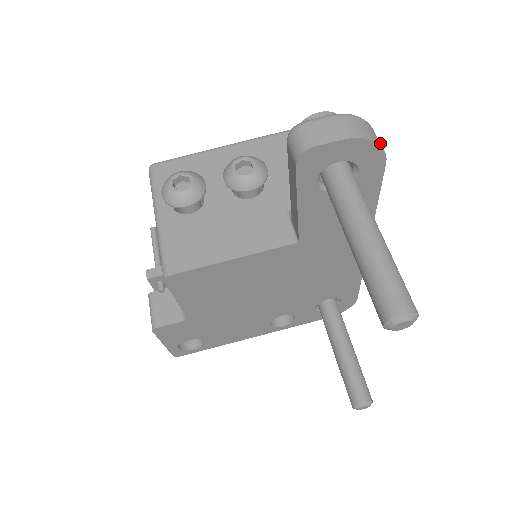
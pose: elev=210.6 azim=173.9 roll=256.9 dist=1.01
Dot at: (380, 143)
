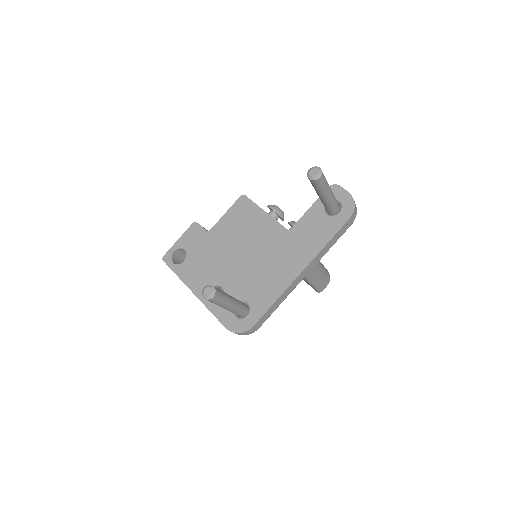
Dot at: (355, 211)
